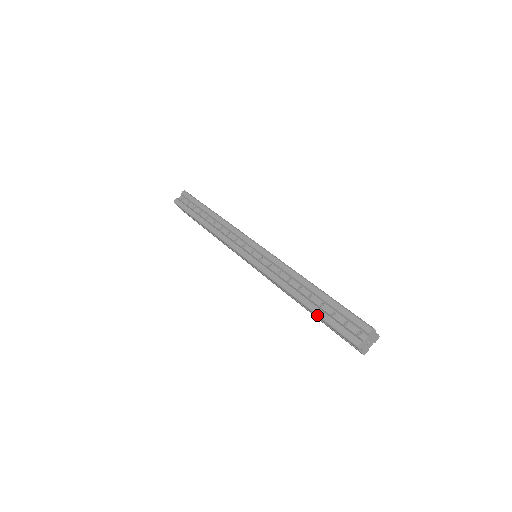
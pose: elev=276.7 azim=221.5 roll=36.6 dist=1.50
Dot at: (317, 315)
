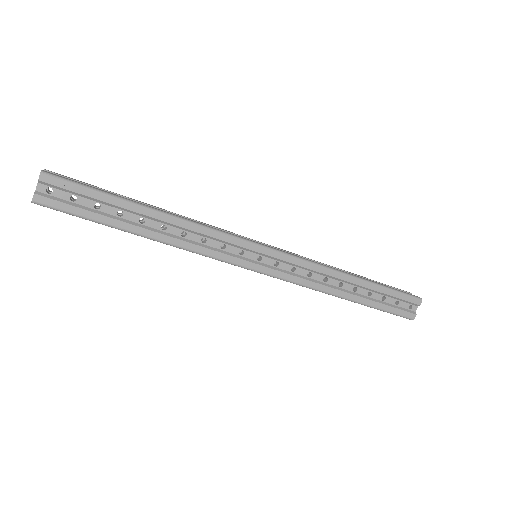
Dot at: (371, 307)
